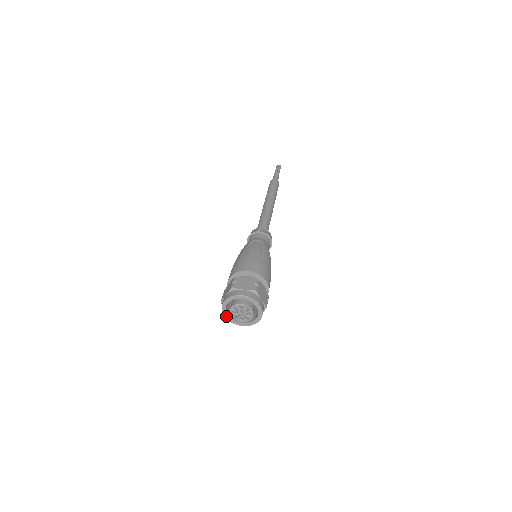
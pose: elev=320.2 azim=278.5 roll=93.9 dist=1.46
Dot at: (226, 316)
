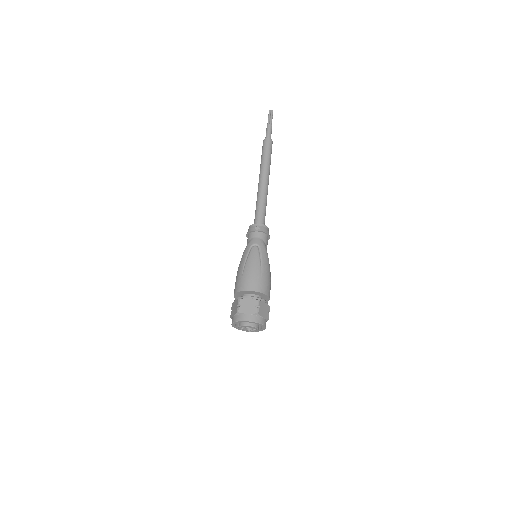
Dot at: (236, 328)
